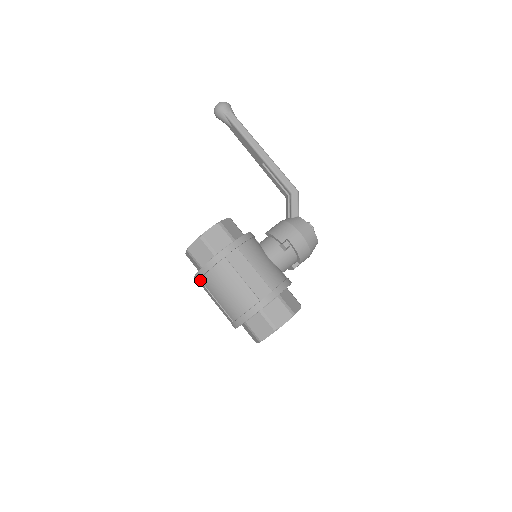
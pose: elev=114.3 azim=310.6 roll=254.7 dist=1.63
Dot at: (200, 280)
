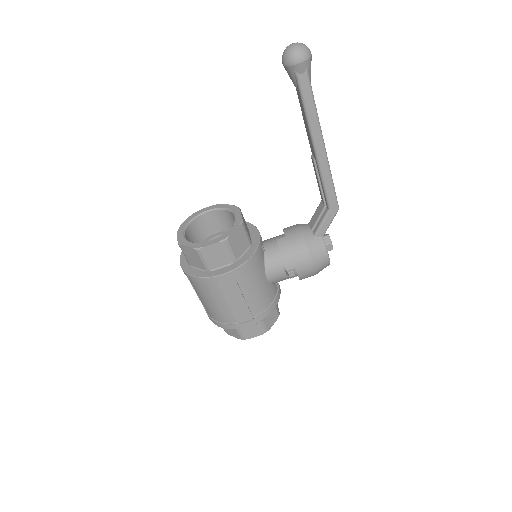
Dot at: occluded
